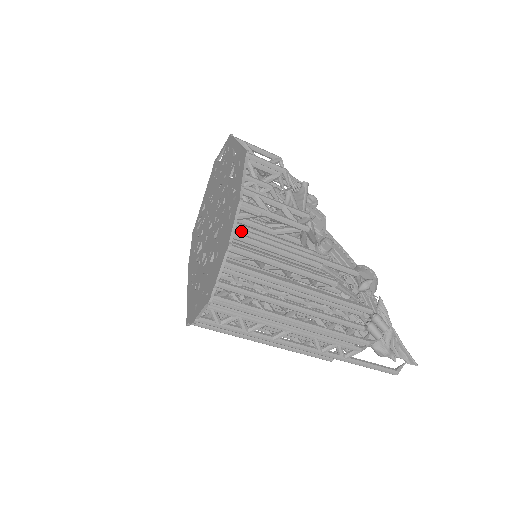
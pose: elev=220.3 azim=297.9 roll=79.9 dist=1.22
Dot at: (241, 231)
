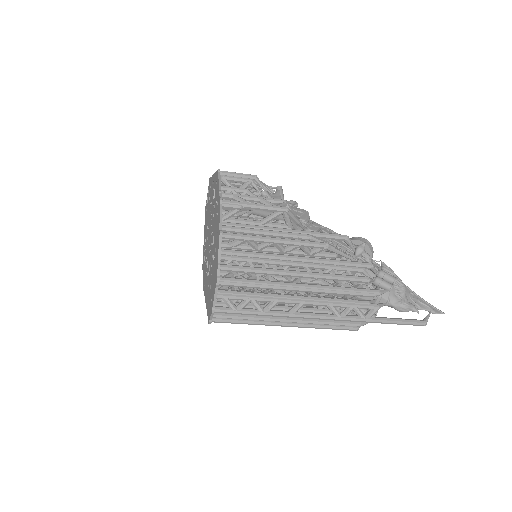
Dot at: (229, 224)
